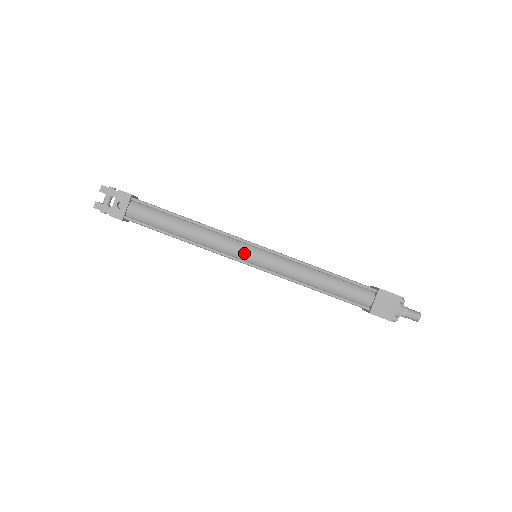
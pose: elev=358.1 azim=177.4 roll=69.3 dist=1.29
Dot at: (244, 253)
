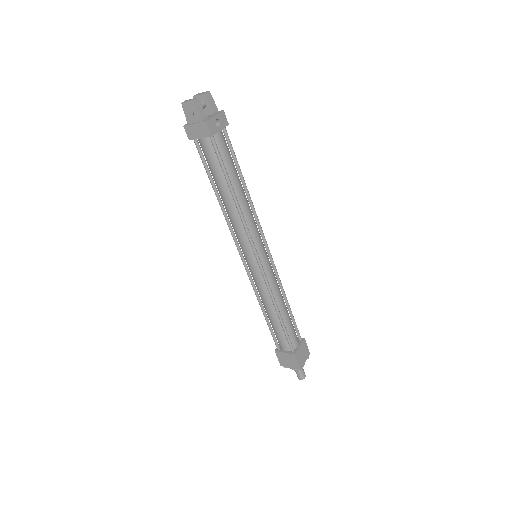
Dot at: (261, 247)
